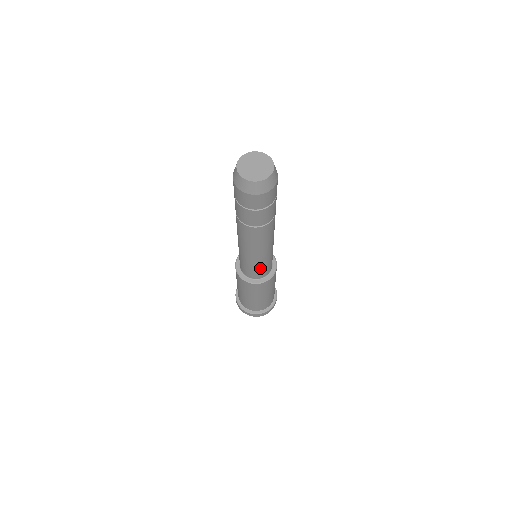
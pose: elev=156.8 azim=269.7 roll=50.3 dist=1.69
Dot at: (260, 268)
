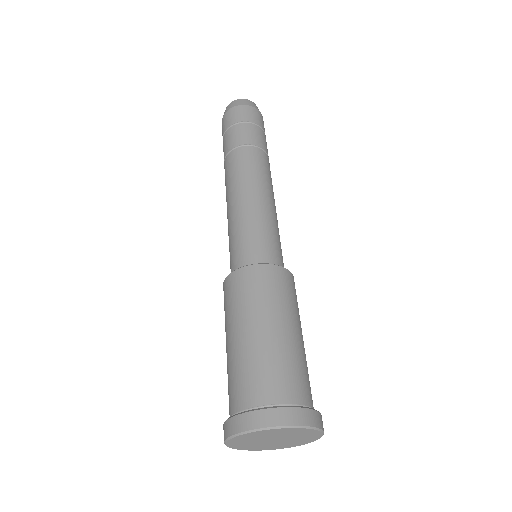
Dot at: (273, 238)
